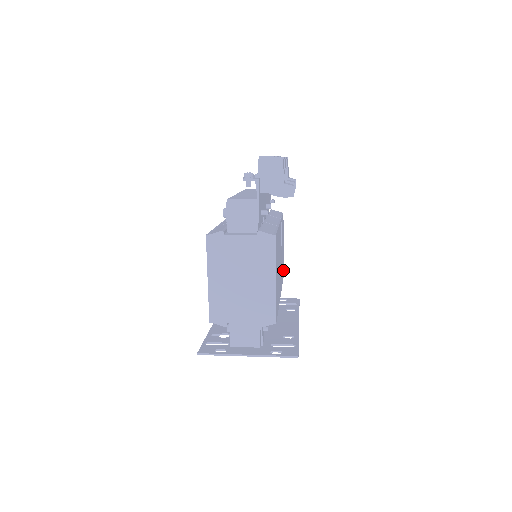
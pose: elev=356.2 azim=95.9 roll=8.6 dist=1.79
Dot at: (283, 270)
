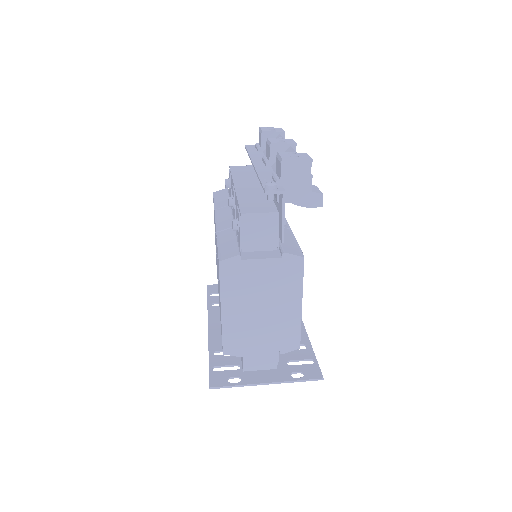
Dot at: occluded
